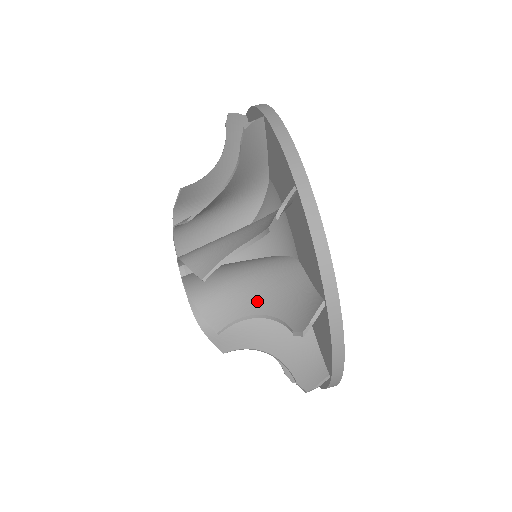
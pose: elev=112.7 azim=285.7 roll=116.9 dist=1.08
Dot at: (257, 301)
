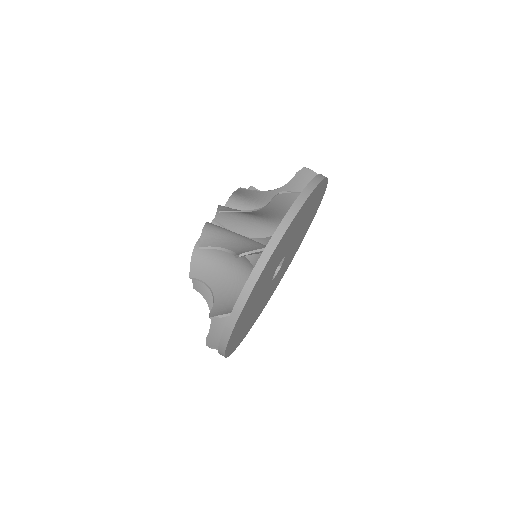
Dot at: occluded
